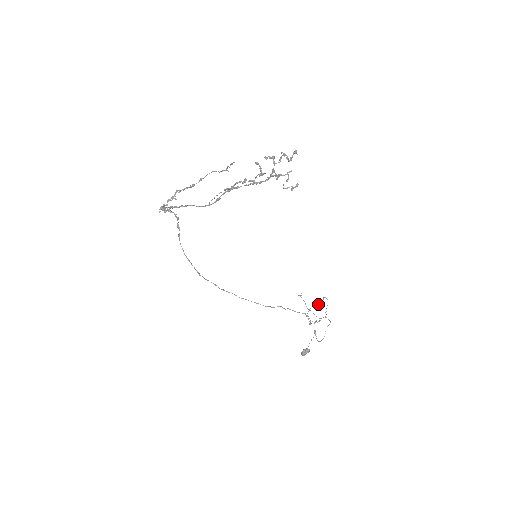
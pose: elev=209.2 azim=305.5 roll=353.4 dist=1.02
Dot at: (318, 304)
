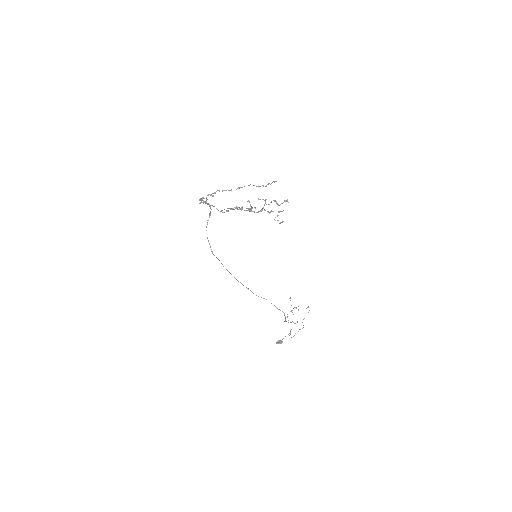
Dot at: (298, 310)
